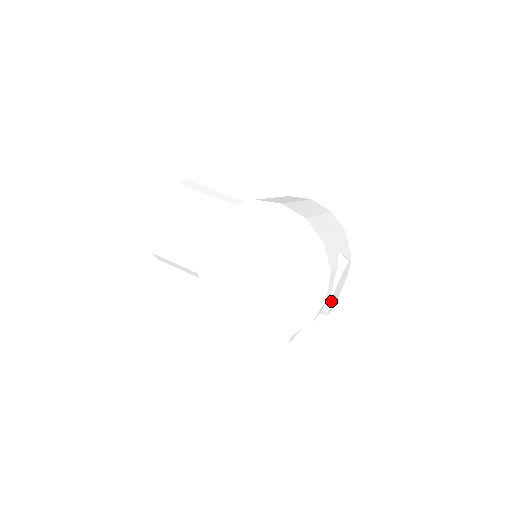
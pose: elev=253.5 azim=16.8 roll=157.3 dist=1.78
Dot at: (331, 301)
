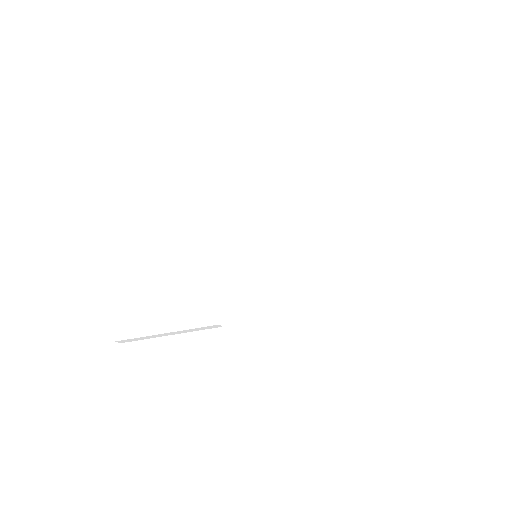
Dot at: occluded
